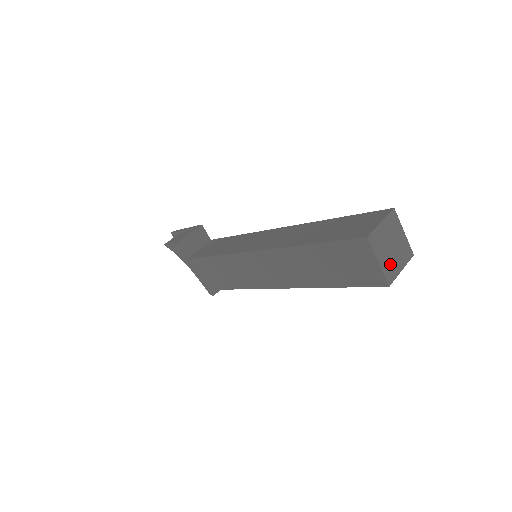
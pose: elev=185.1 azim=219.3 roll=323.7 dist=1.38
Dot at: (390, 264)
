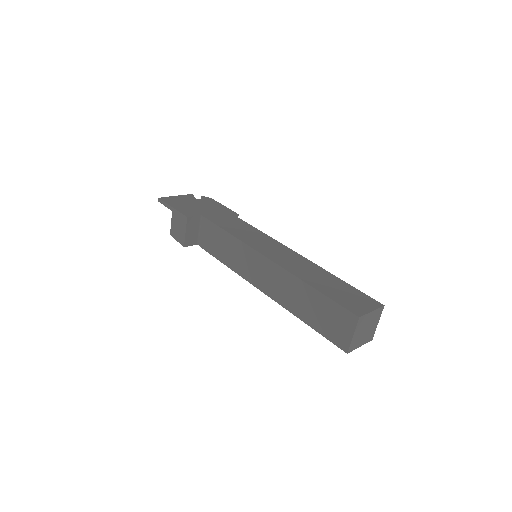
Dot at: (368, 335)
